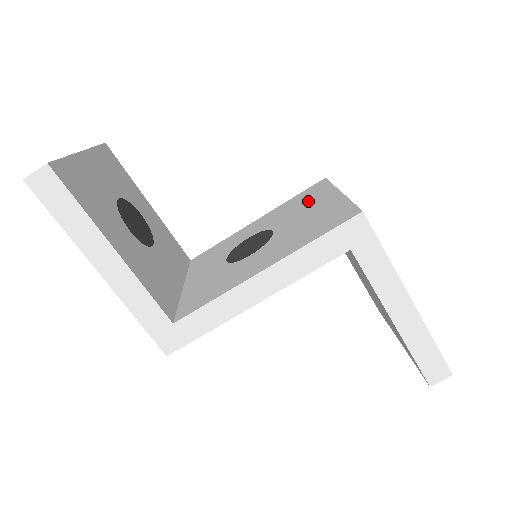
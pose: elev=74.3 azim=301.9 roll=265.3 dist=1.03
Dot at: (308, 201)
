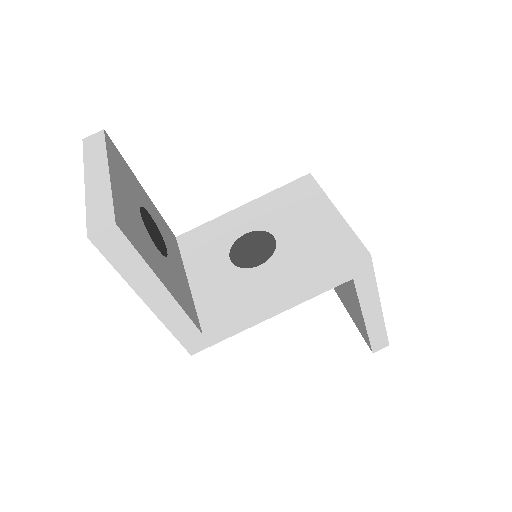
Dot at: (302, 205)
